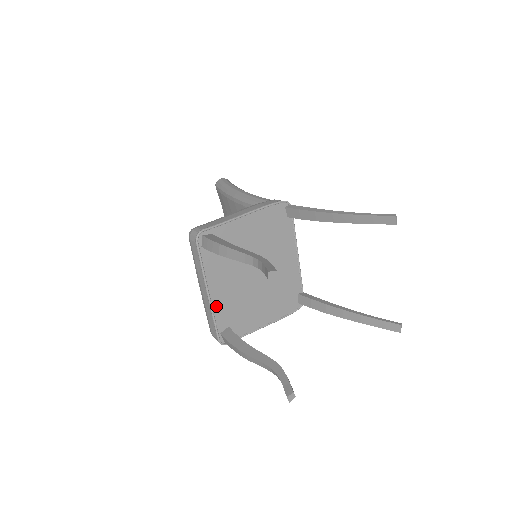
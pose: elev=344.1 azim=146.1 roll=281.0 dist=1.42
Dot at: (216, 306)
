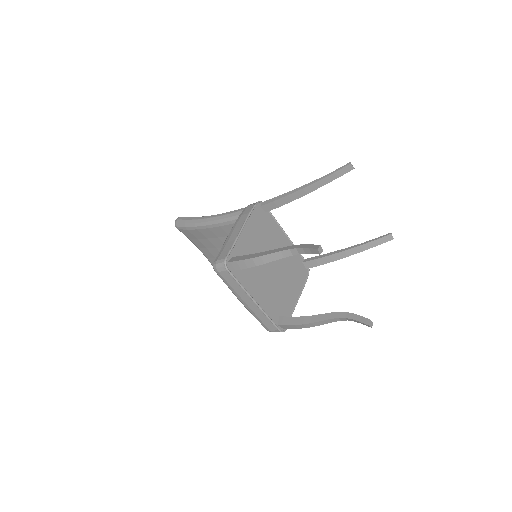
Dot at: (264, 307)
